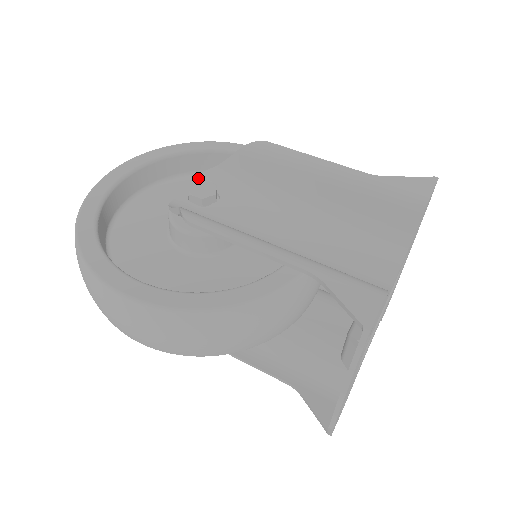
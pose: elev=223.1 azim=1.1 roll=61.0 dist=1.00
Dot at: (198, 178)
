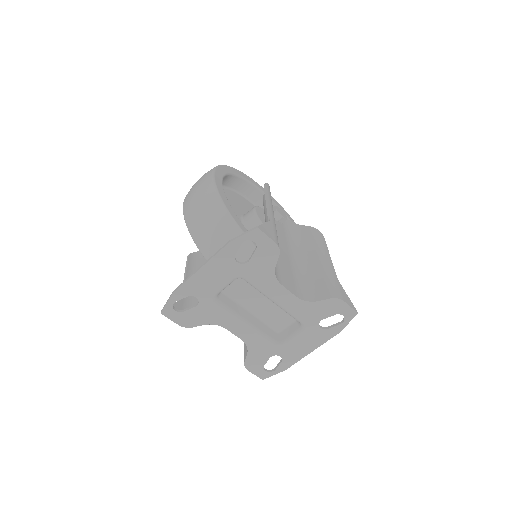
Dot at: occluded
